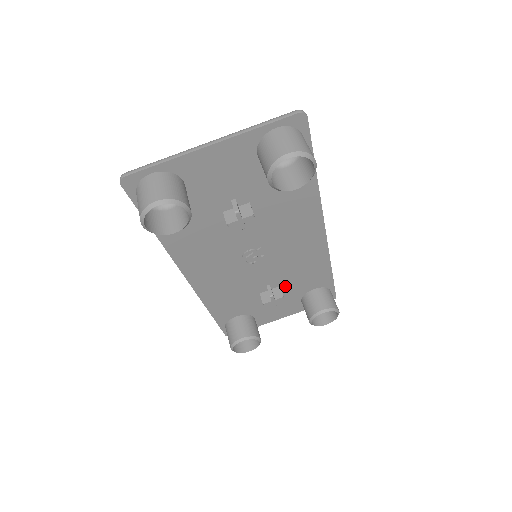
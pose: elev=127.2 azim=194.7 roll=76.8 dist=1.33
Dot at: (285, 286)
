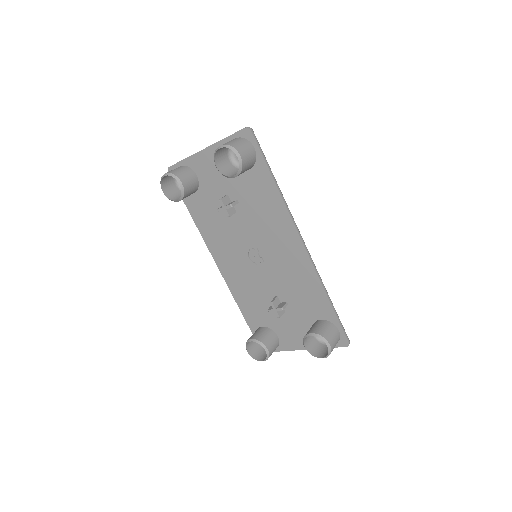
Dot at: (292, 304)
